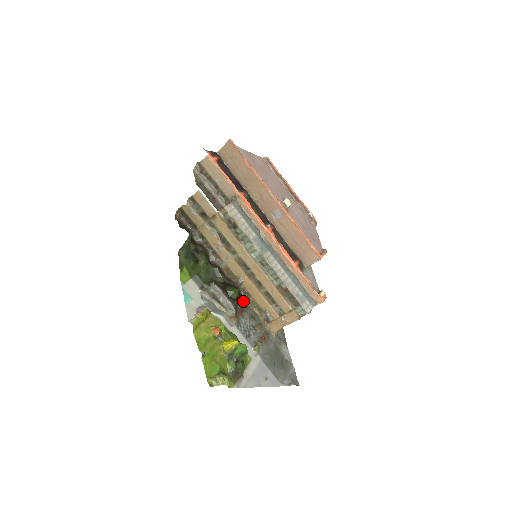
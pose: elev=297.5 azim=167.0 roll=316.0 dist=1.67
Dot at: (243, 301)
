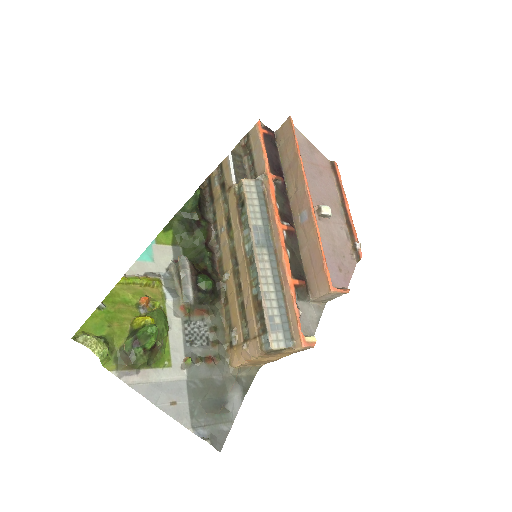
Dot at: (218, 306)
